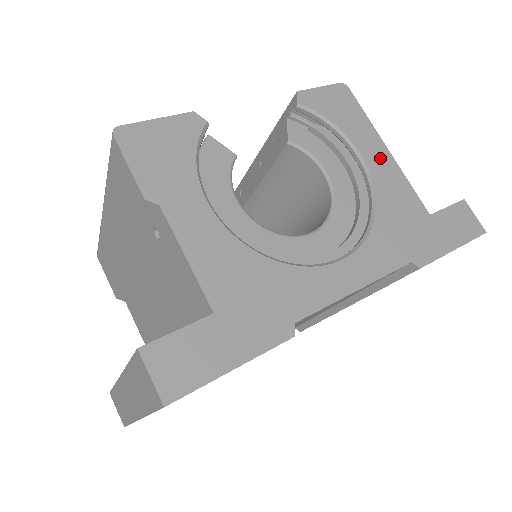
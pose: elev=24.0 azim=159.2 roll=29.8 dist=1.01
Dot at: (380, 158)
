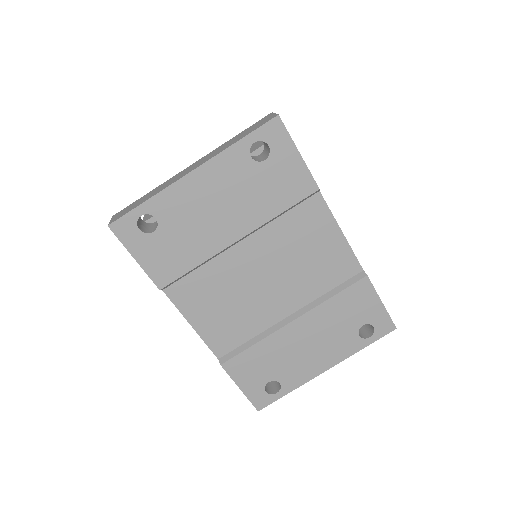
Dot at: occluded
